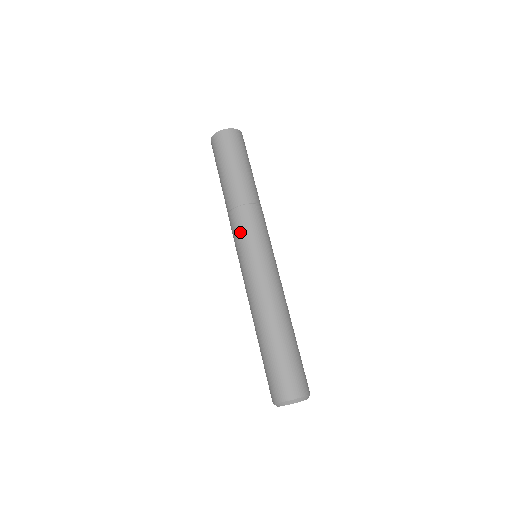
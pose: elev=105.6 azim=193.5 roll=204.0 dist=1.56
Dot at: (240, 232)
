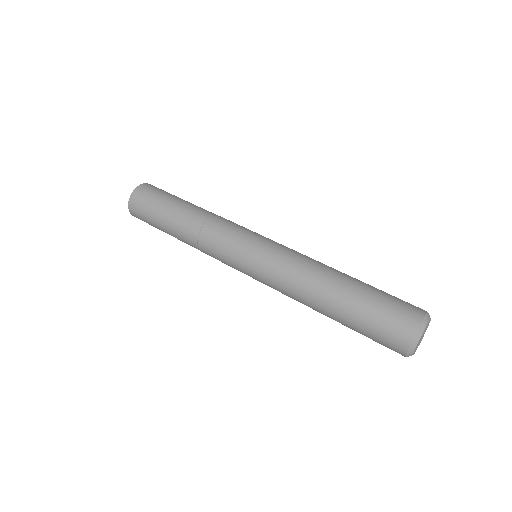
Dot at: (221, 253)
